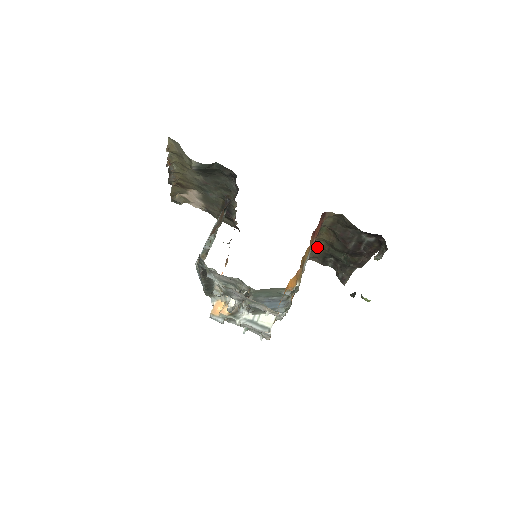
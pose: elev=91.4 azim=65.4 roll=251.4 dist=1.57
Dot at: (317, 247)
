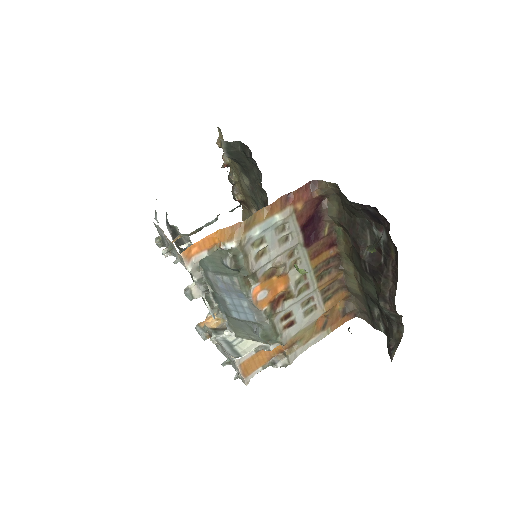
Dot at: (349, 277)
